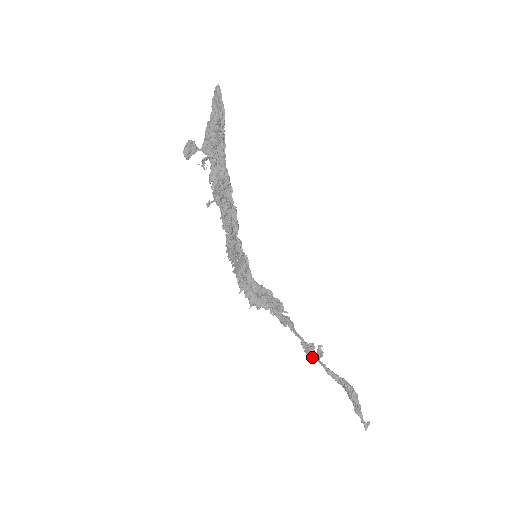
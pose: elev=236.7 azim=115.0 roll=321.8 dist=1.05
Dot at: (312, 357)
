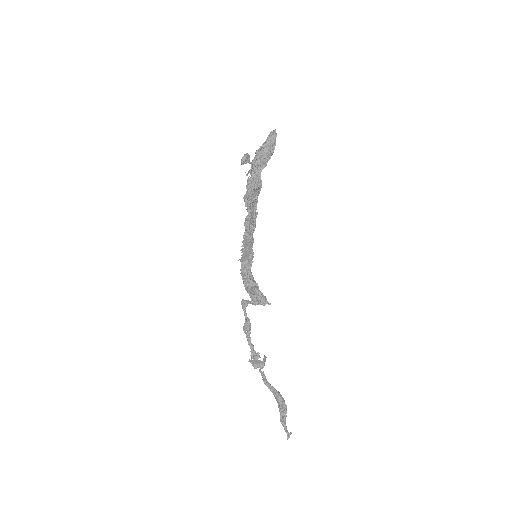
Dot at: (257, 365)
